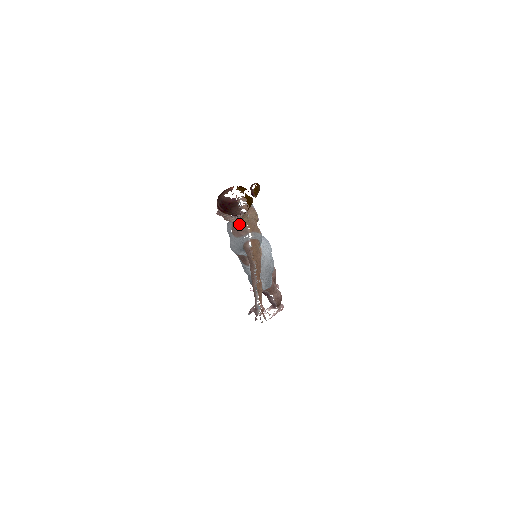
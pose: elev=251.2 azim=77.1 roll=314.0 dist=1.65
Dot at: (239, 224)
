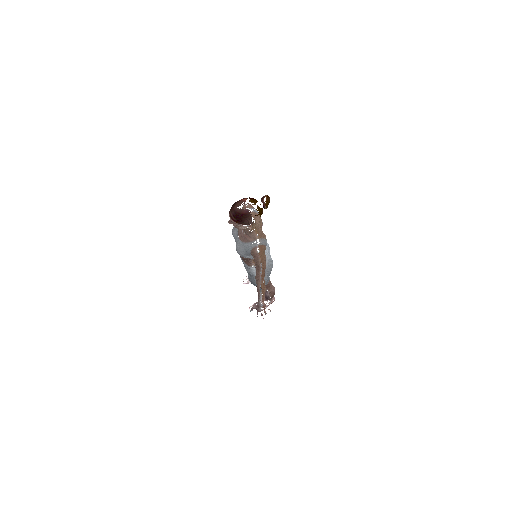
Dot at: (248, 231)
